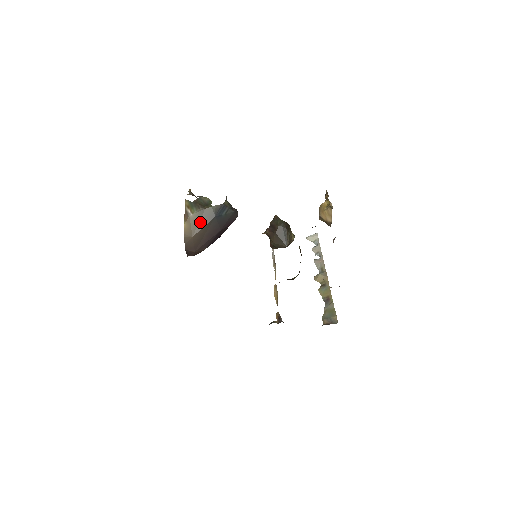
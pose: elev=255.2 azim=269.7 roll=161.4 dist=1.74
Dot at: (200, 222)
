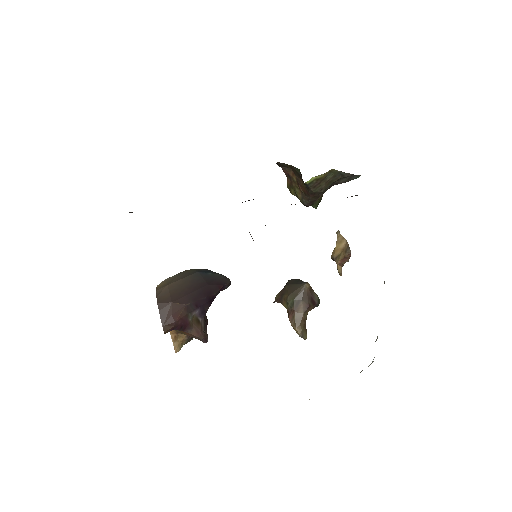
Dot at: (178, 277)
